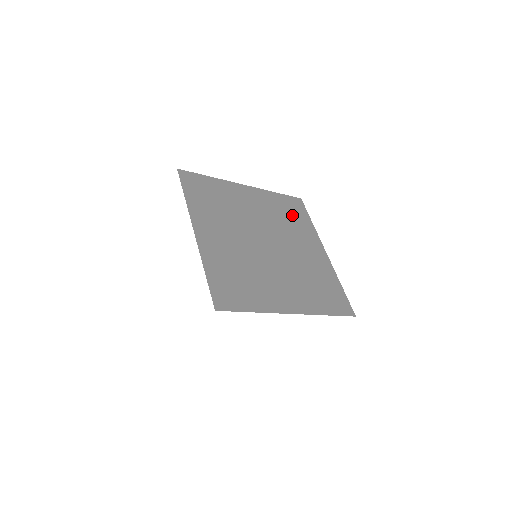
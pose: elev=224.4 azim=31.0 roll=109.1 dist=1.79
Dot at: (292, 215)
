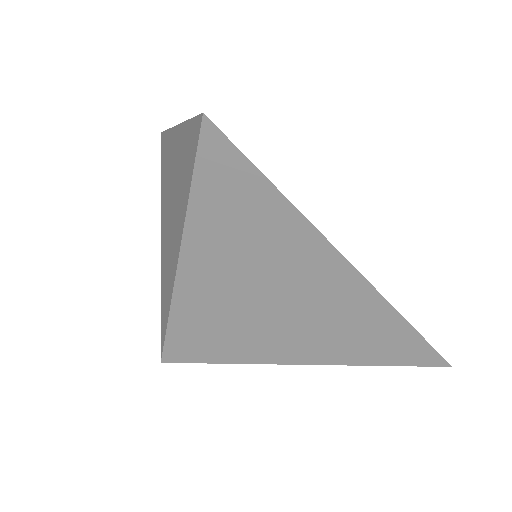
Dot at: occluded
